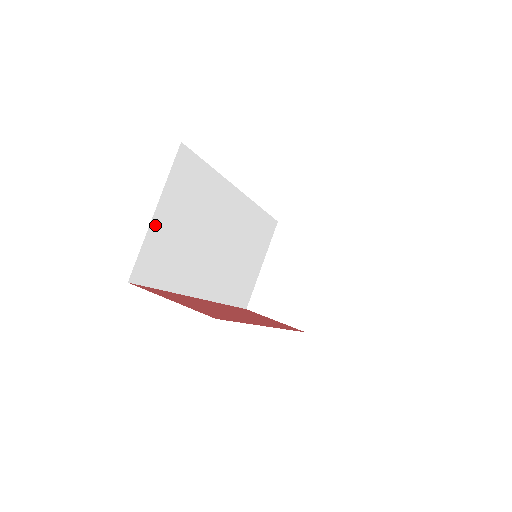
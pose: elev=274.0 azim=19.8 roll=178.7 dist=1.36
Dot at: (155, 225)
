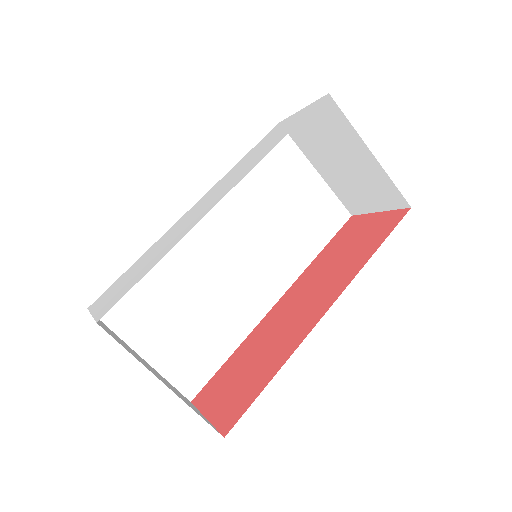
Dot at: (156, 359)
